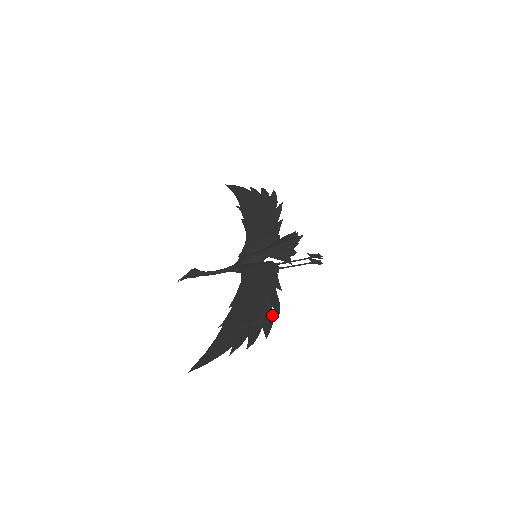
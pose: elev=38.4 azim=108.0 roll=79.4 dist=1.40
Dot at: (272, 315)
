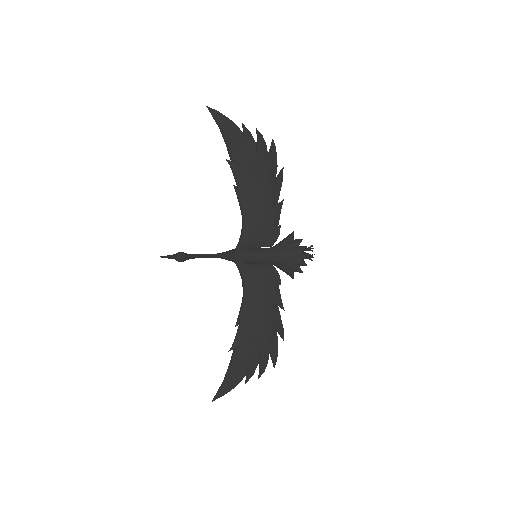
Dot at: (277, 342)
